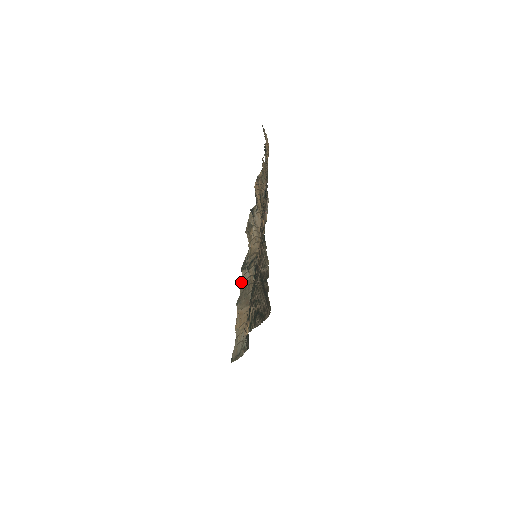
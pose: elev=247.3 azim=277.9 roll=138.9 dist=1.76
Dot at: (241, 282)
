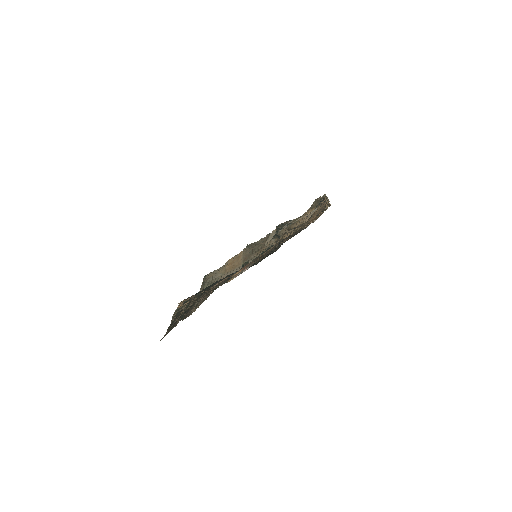
Dot at: (267, 234)
